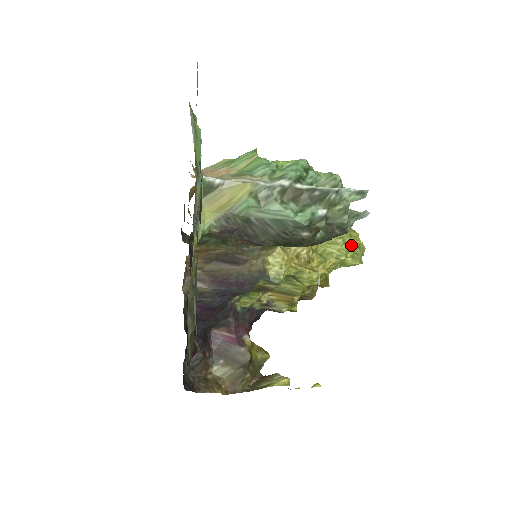
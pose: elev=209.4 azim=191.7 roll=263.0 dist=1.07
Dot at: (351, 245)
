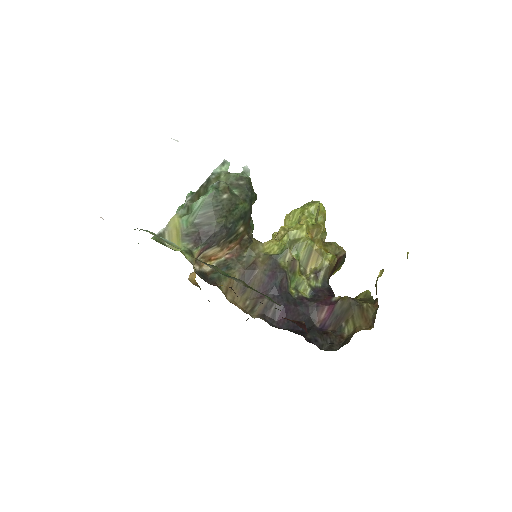
Dot at: (303, 206)
